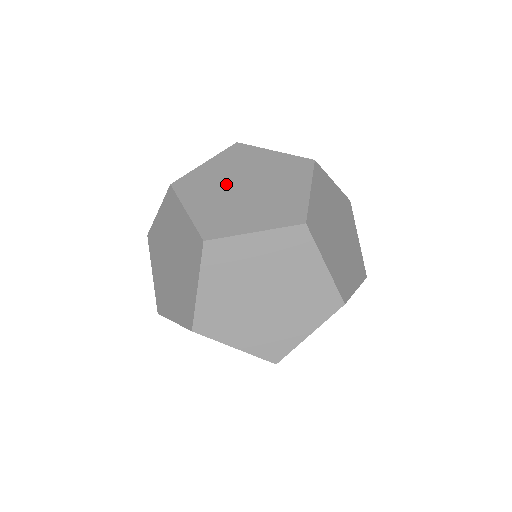
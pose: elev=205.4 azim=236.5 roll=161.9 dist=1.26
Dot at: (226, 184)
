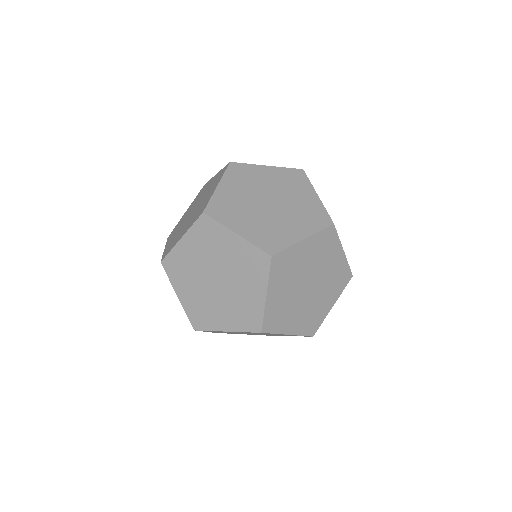
Dot at: (201, 273)
